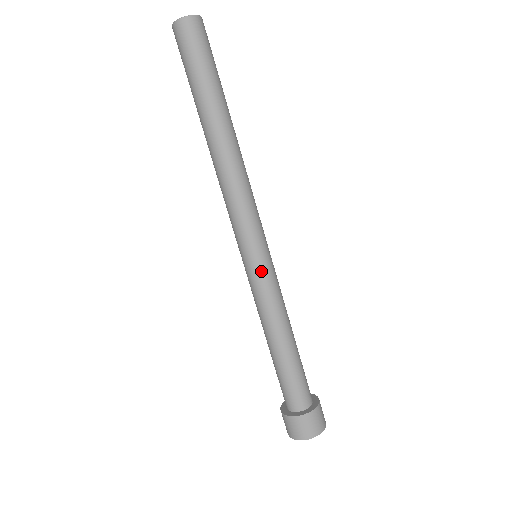
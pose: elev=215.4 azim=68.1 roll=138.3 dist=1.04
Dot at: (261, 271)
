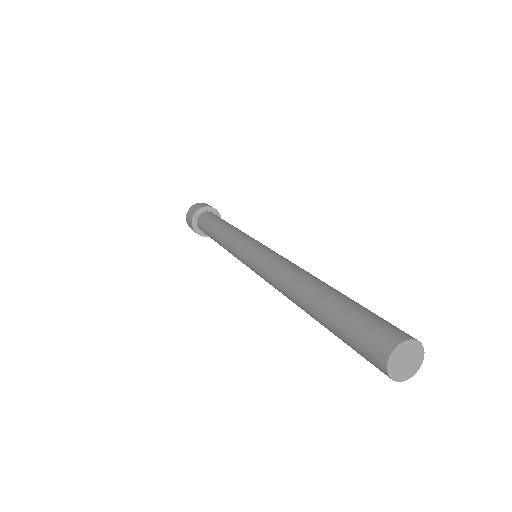
Dot at: occluded
